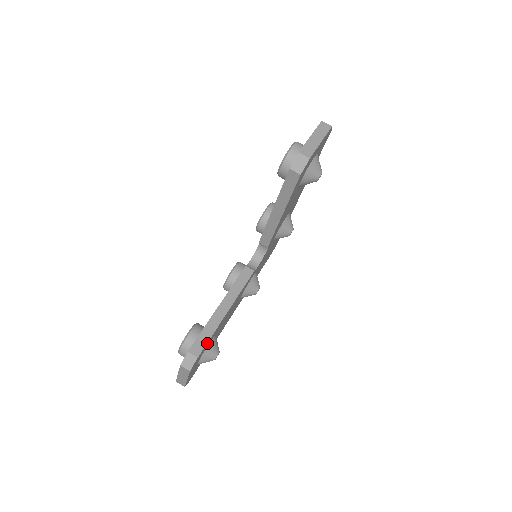
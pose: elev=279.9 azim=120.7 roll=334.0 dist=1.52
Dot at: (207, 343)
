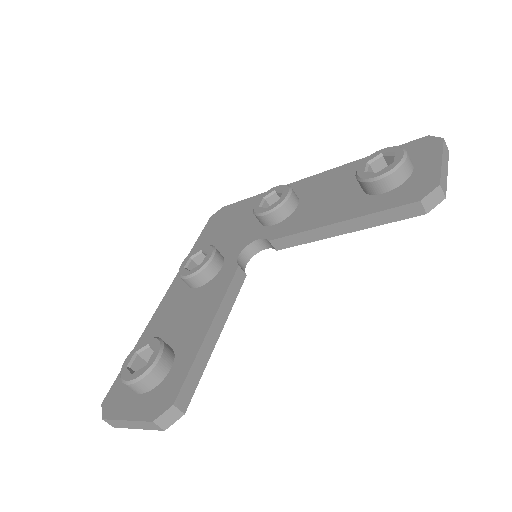
Dot at: (192, 386)
